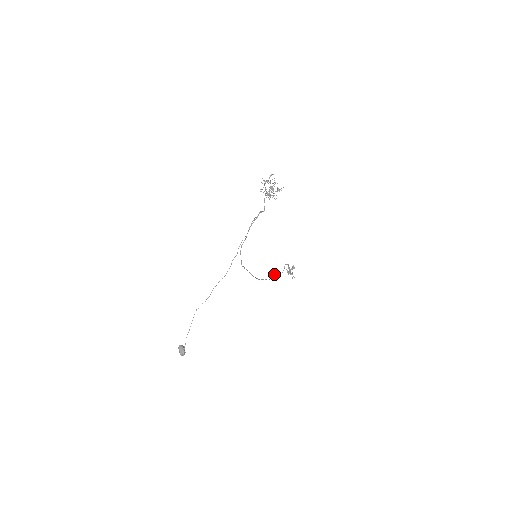
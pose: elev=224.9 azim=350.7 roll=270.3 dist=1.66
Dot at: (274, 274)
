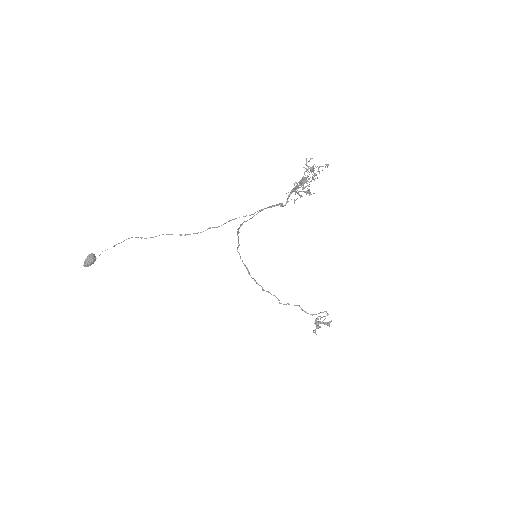
Dot at: (299, 306)
